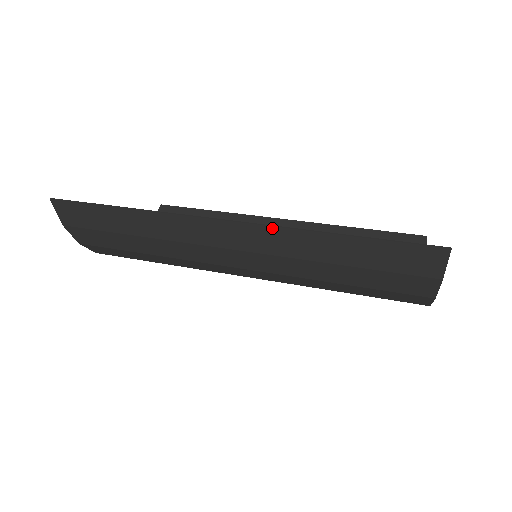
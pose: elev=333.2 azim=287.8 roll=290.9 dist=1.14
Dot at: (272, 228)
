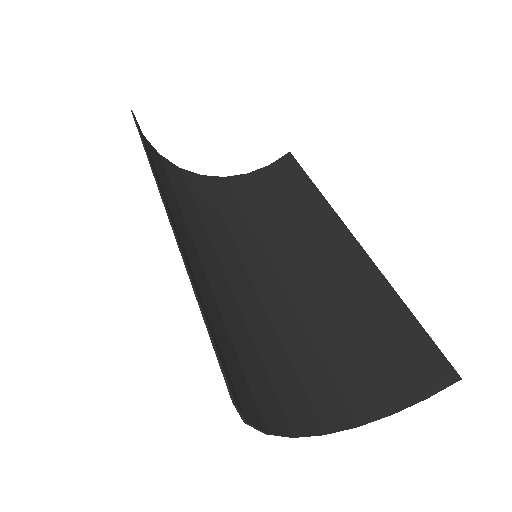
Dot at: (178, 244)
